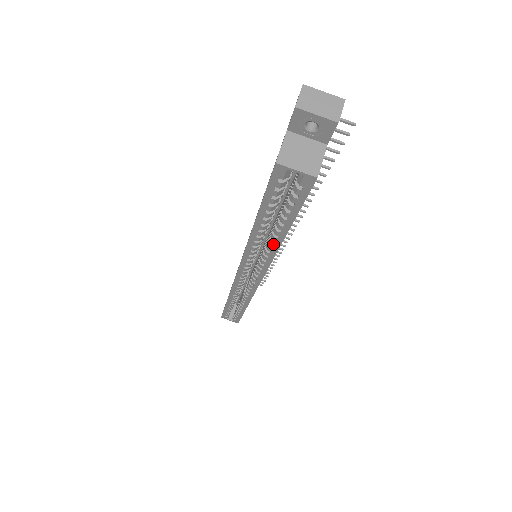
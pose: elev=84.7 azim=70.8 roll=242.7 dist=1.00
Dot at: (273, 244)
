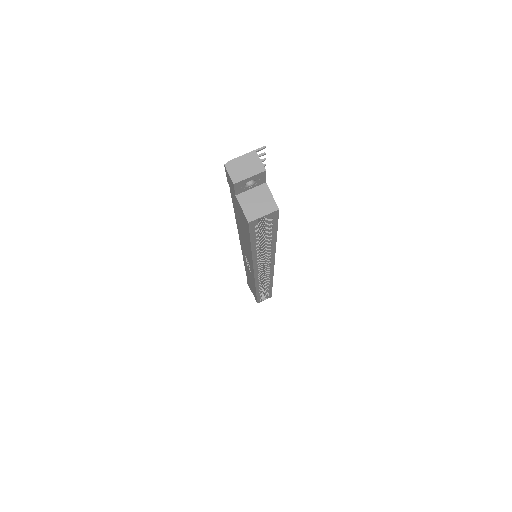
Dot at: (270, 250)
